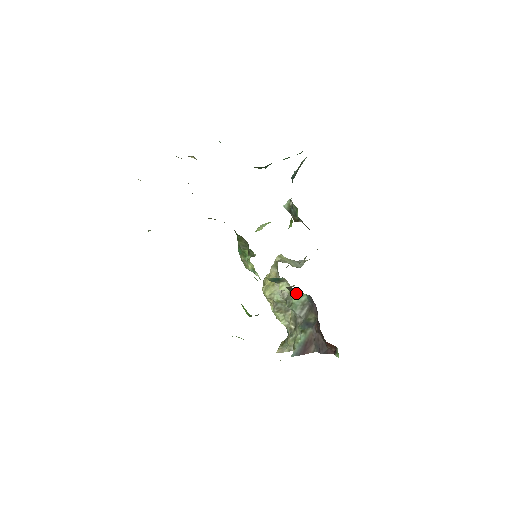
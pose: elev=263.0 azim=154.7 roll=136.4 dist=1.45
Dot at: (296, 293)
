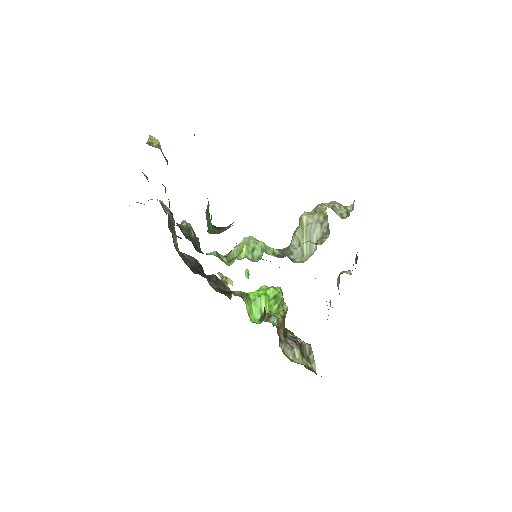
Dot at: occluded
